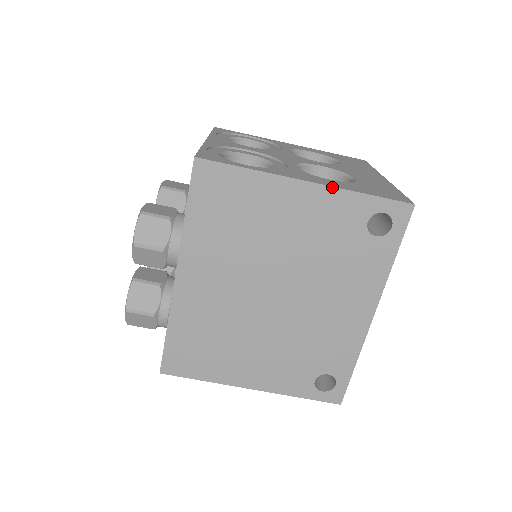
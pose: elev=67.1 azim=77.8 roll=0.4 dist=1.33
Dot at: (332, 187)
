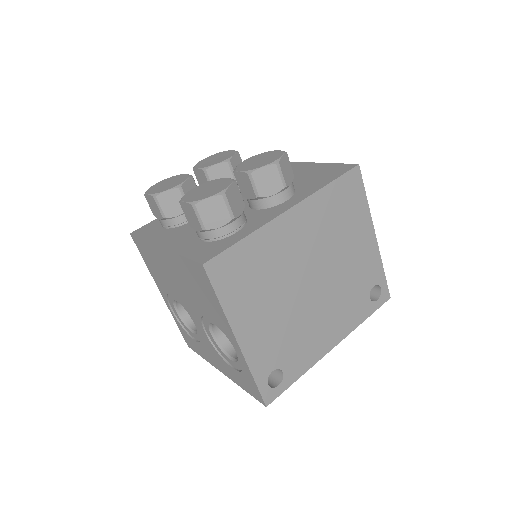
Dot at: (379, 251)
